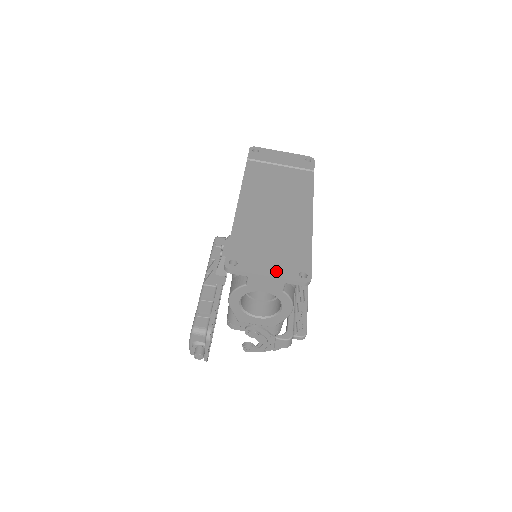
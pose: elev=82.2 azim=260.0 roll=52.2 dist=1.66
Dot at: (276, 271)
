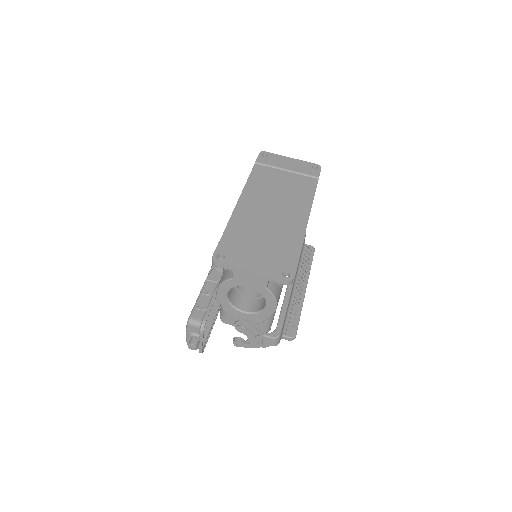
Dot at: (260, 268)
